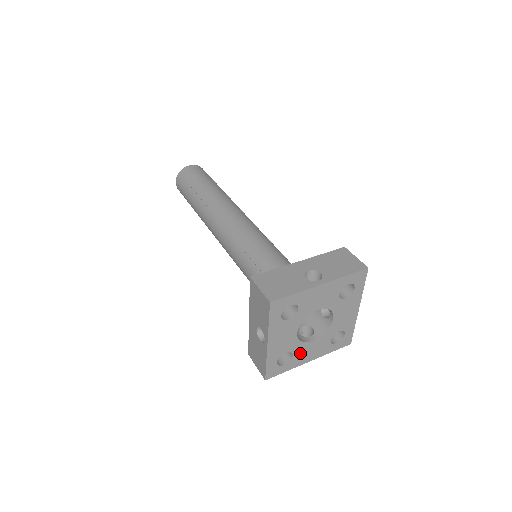
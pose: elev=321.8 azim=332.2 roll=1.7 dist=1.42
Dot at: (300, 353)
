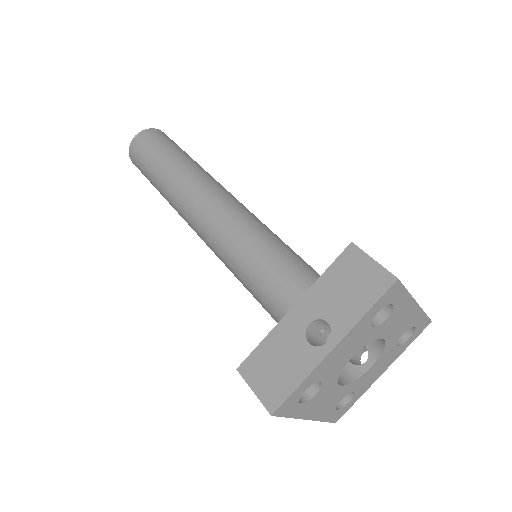
Dot at: (320, 396)
